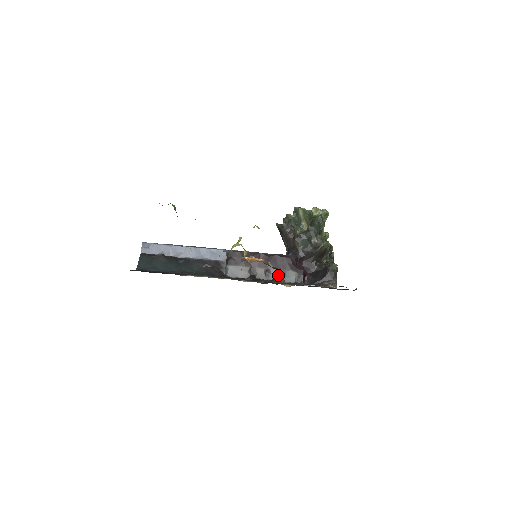
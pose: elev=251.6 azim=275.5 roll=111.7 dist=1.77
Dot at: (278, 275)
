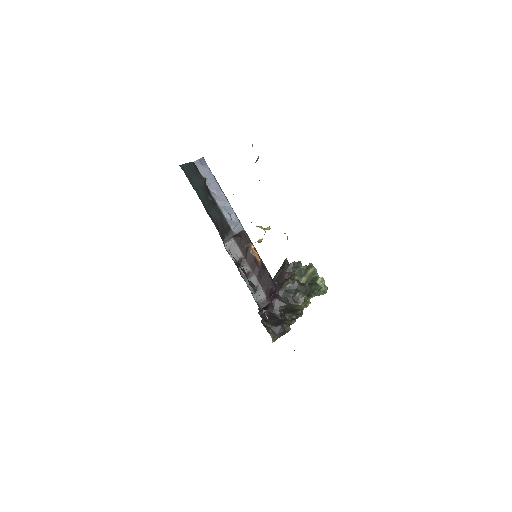
Dot at: (254, 284)
